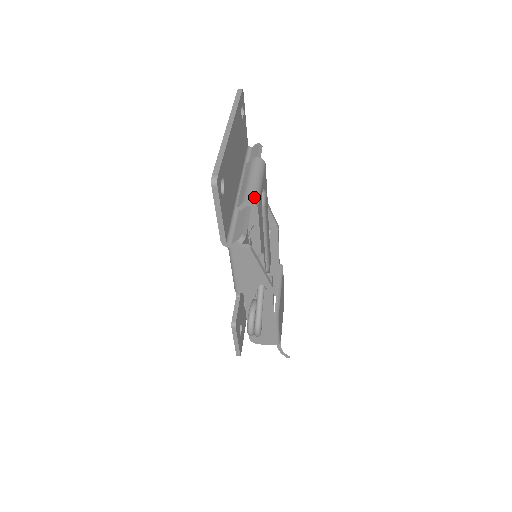
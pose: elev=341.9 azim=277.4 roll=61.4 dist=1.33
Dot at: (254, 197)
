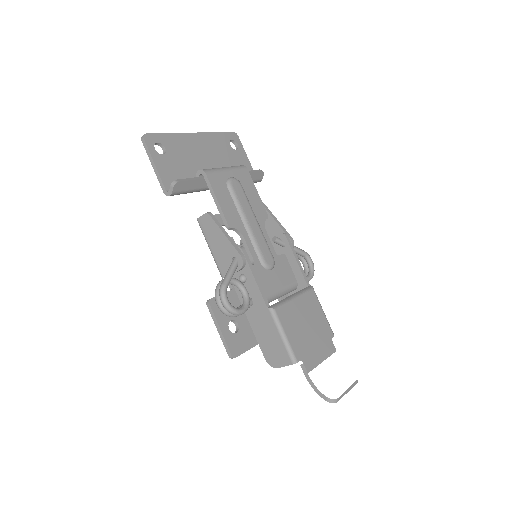
Dot at: (206, 169)
